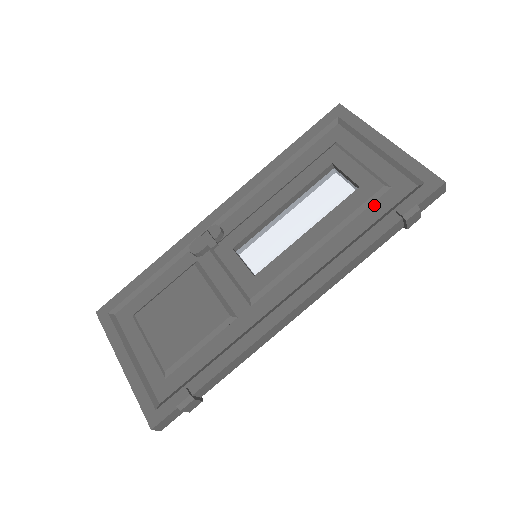
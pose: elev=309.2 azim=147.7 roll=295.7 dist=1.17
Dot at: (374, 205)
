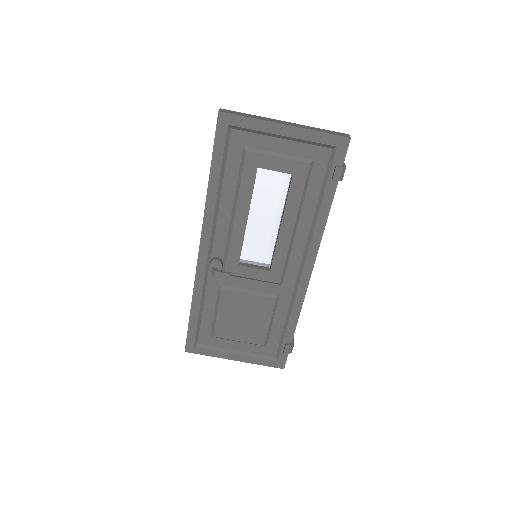
Dot at: (311, 180)
